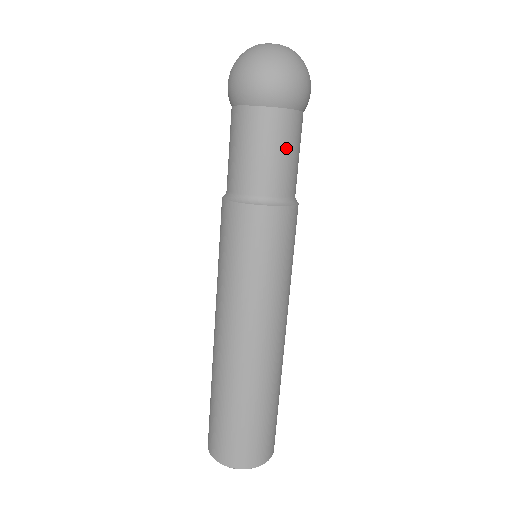
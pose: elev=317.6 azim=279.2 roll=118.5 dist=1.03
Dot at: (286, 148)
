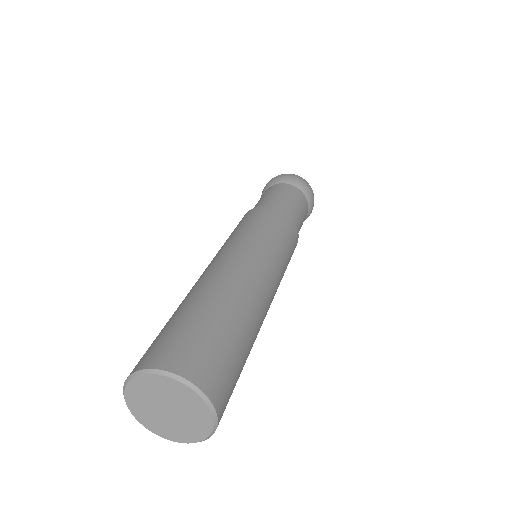
Dot at: (294, 199)
